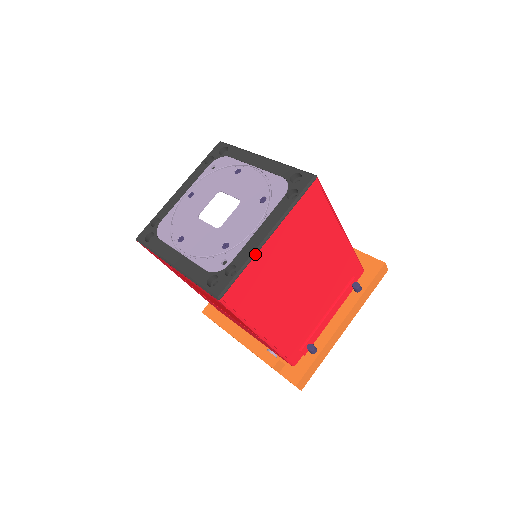
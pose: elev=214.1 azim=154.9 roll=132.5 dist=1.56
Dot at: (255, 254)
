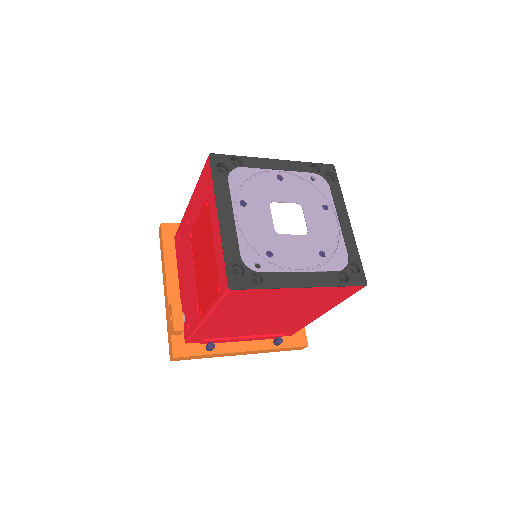
Dot at: (283, 288)
